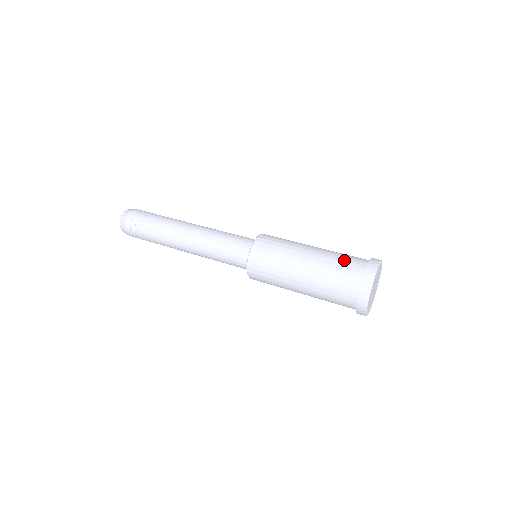
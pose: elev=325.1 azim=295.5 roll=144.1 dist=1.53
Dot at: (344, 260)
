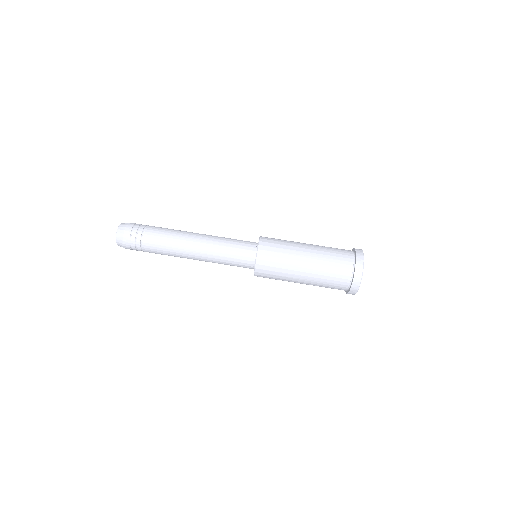
Dot at: (331, 285)
